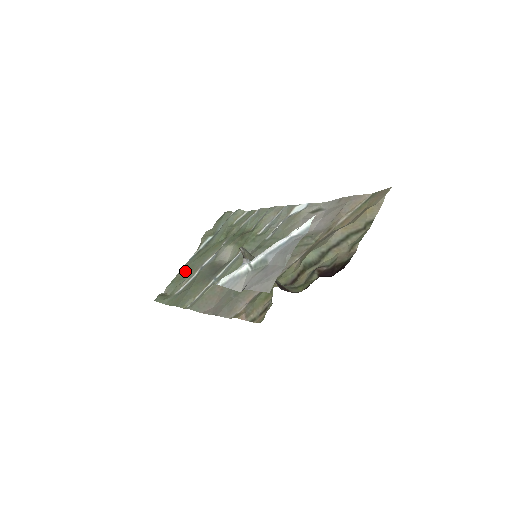
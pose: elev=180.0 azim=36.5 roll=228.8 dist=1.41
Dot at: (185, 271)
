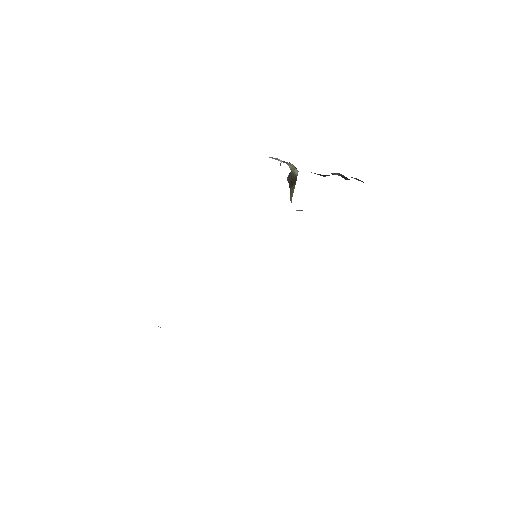
Dot at: occluded
